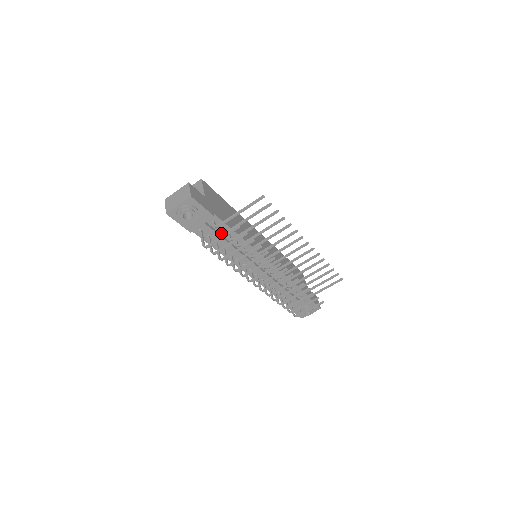
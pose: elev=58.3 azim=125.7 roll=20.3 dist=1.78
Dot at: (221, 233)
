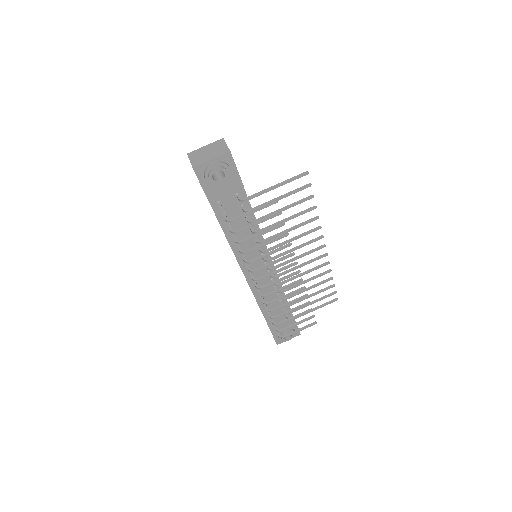
Dot at: (239, 213)
